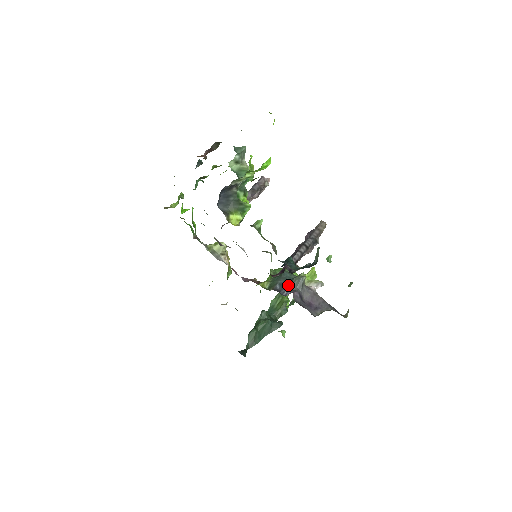
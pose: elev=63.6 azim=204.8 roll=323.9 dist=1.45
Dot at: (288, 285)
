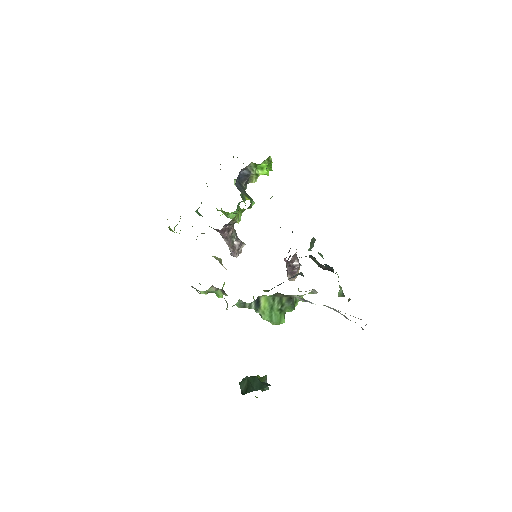
Dot at: occluded
